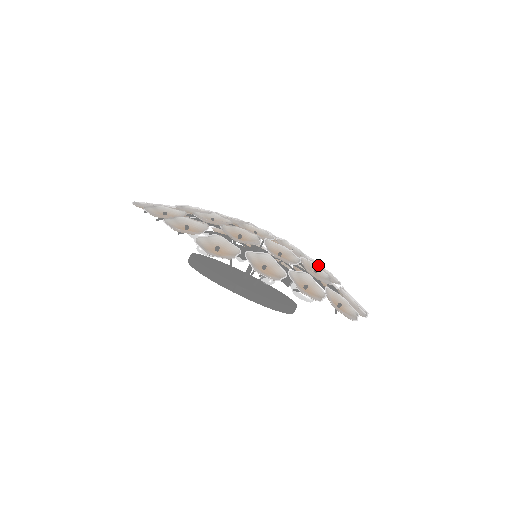
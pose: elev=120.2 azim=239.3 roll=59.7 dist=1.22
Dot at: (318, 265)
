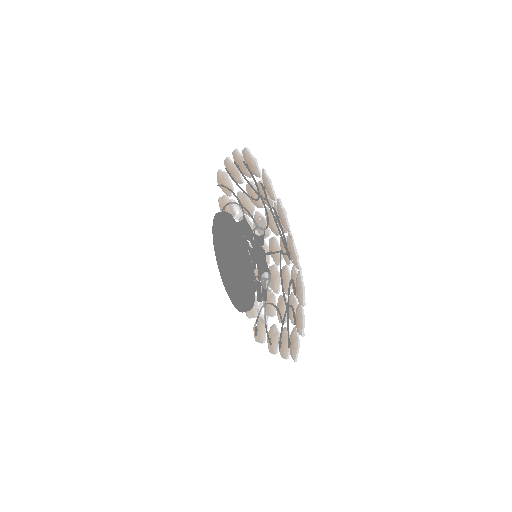
Dot at: occluded
